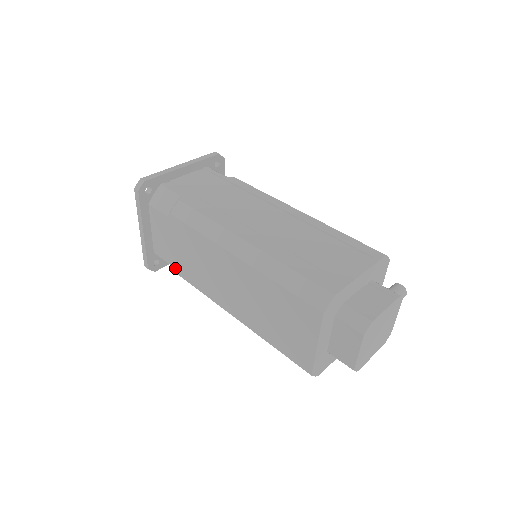
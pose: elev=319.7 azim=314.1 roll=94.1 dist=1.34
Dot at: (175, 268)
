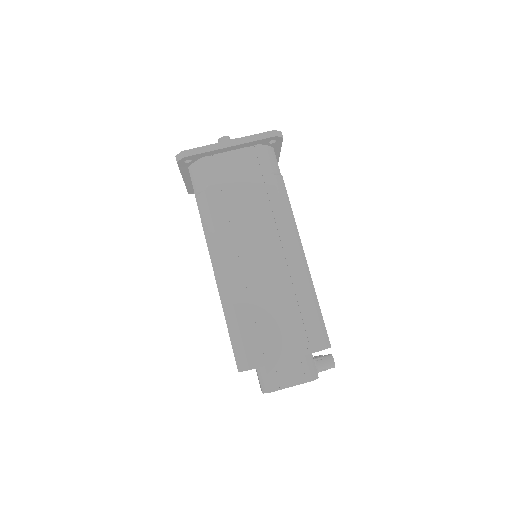
Dot at: occluded
